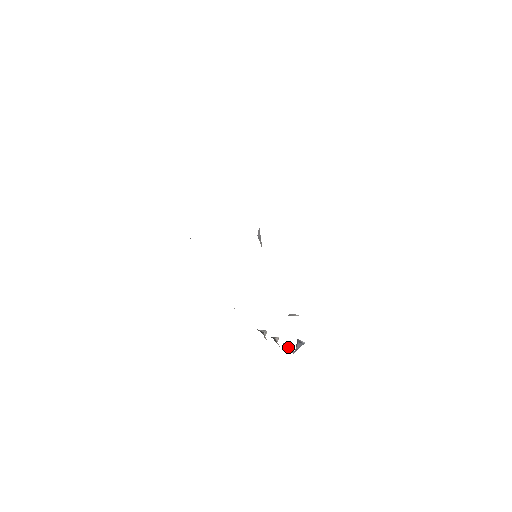
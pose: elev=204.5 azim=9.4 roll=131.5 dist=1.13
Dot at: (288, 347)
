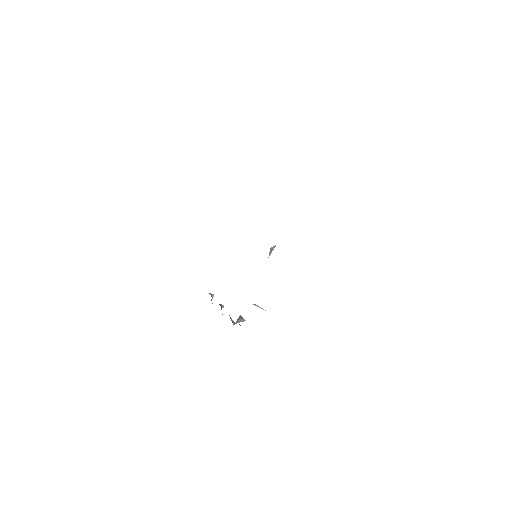
Dot at: (231, 318)
